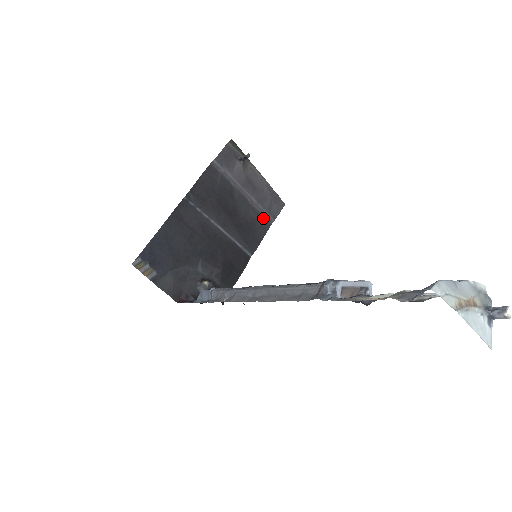
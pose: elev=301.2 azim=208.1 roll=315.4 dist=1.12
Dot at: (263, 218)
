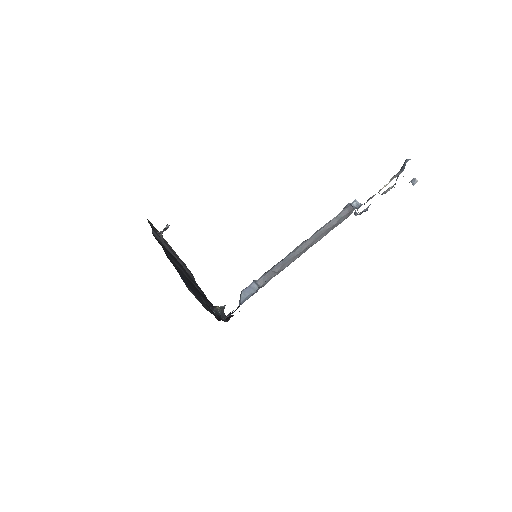
Dot at: (190, 277)
